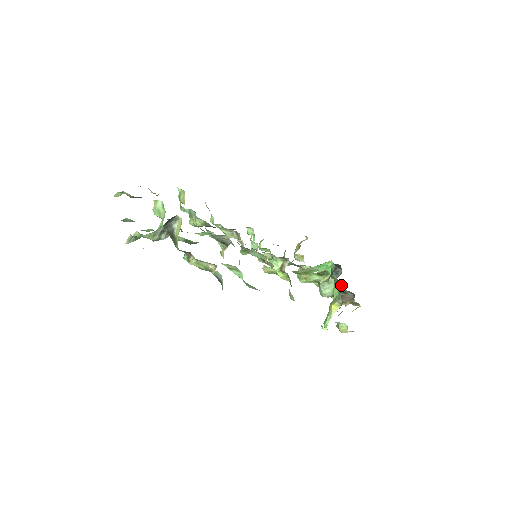
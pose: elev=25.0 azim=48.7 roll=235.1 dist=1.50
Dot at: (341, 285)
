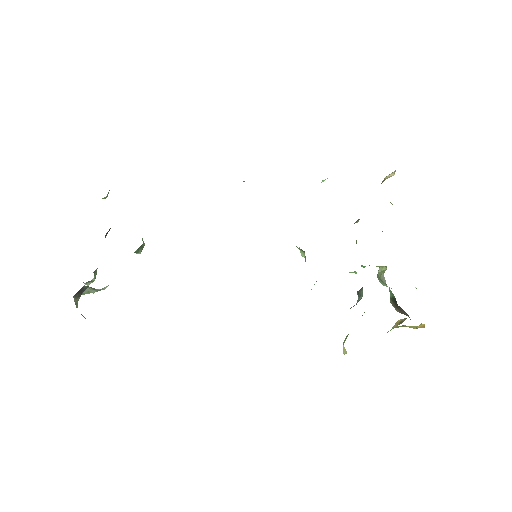
Dot at: occluded
